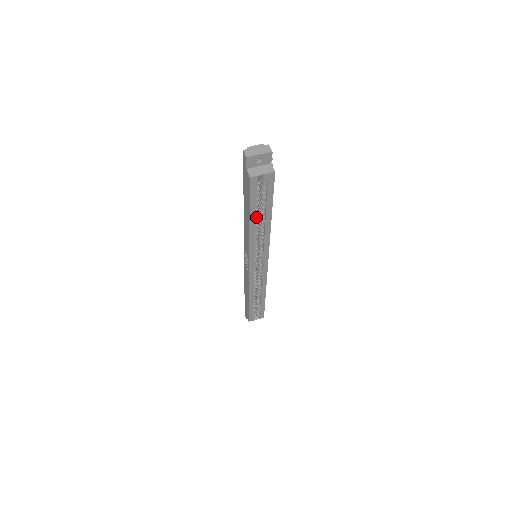
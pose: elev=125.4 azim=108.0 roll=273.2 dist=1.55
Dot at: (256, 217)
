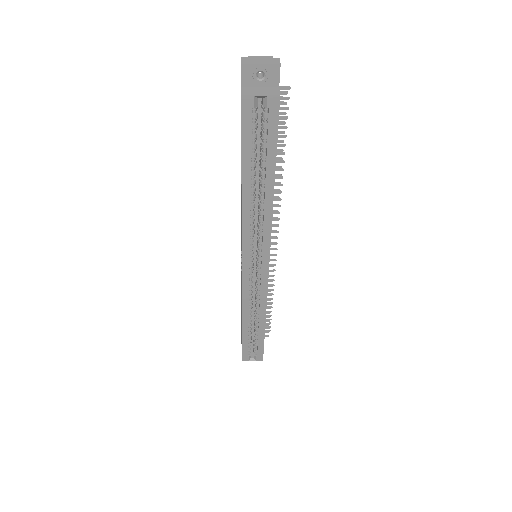
Dot at: (252, 178)
